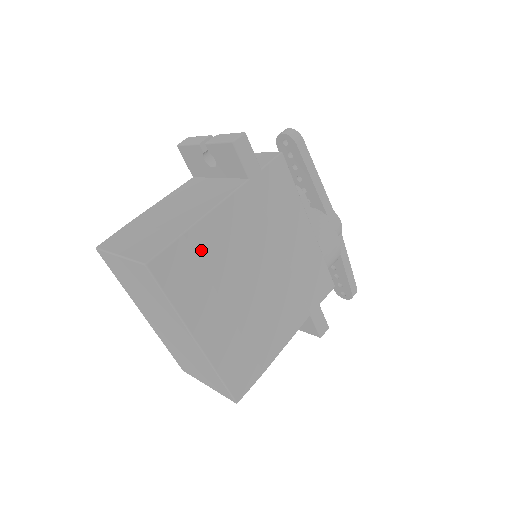
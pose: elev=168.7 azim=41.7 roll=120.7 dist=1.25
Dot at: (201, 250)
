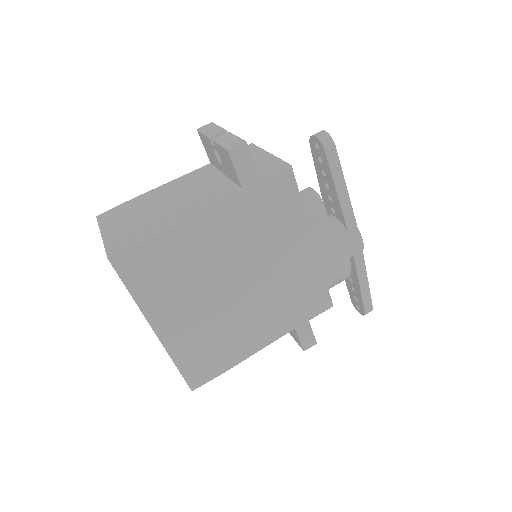
Dot at: (172, 252)
